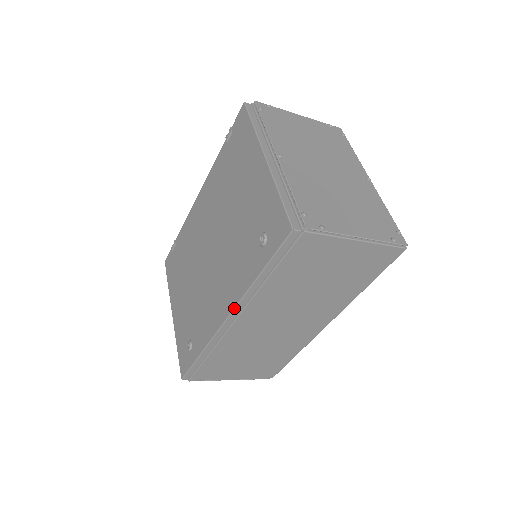
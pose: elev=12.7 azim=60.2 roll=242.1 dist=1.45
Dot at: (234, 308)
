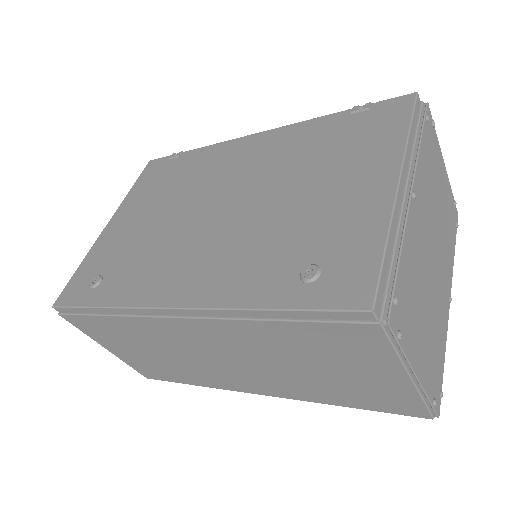
Dot at: (193, 308)
